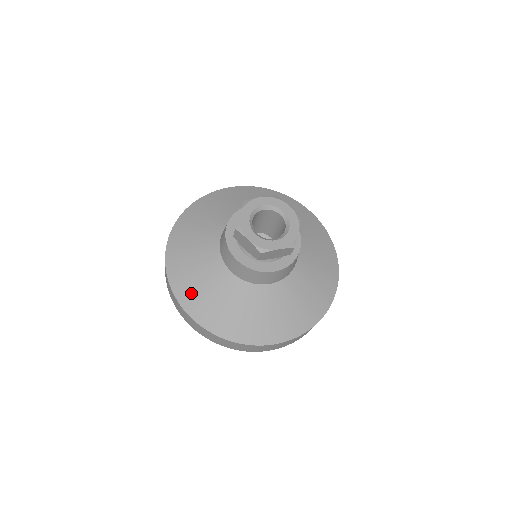
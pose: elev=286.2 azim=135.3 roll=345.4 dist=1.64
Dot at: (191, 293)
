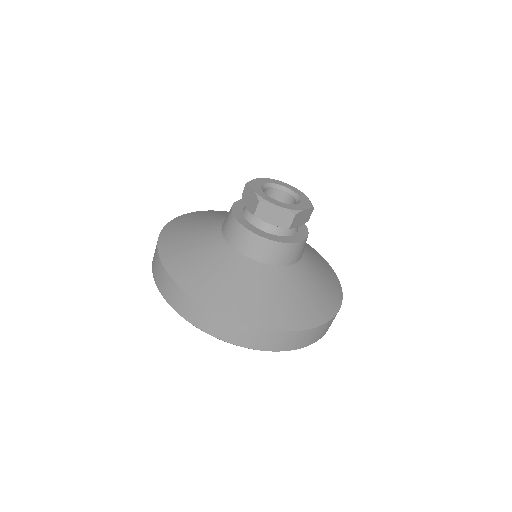
Dot at: (174, 242)
